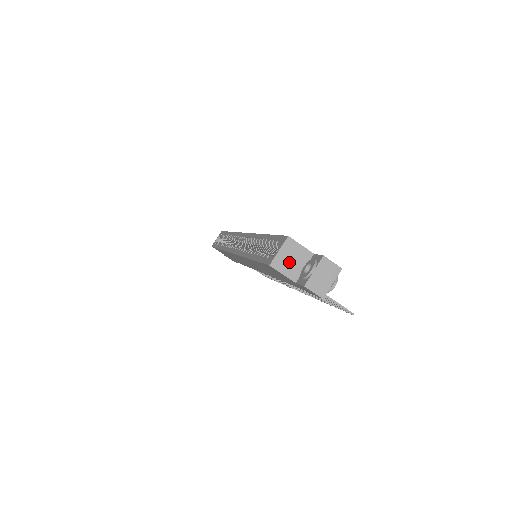
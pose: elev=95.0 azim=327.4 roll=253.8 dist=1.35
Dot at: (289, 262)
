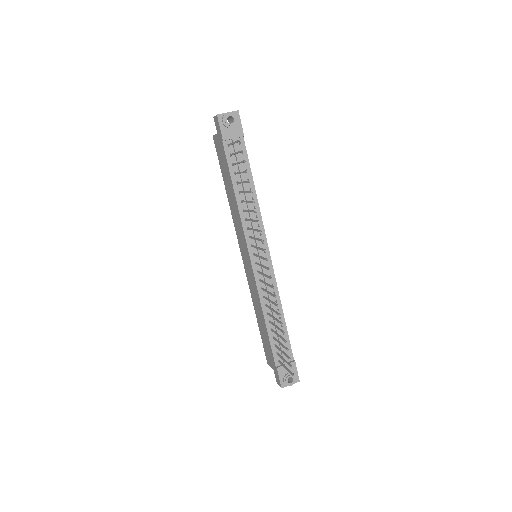
Dot at: occluded
